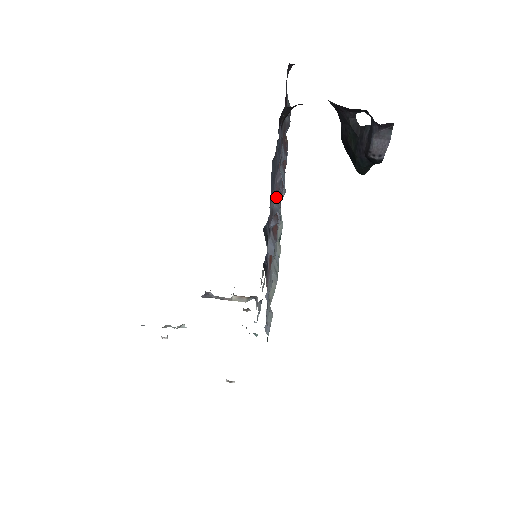
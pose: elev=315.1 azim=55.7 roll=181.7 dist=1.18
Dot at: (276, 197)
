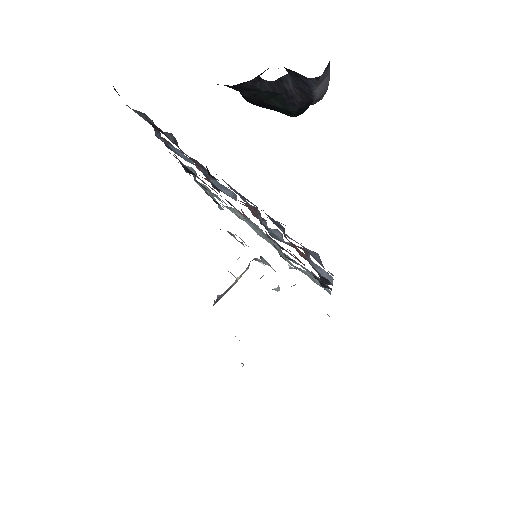
Dot at: (310, 252)
